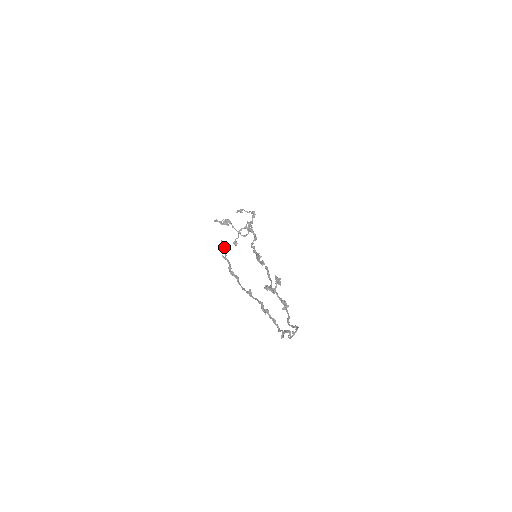
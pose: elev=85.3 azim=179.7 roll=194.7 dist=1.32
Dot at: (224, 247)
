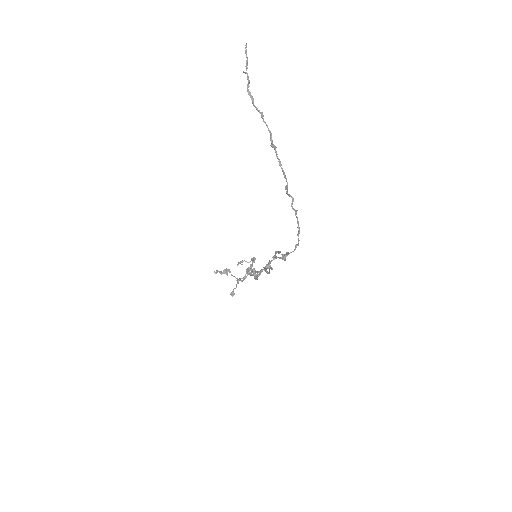
Dot at: (247, 57)
